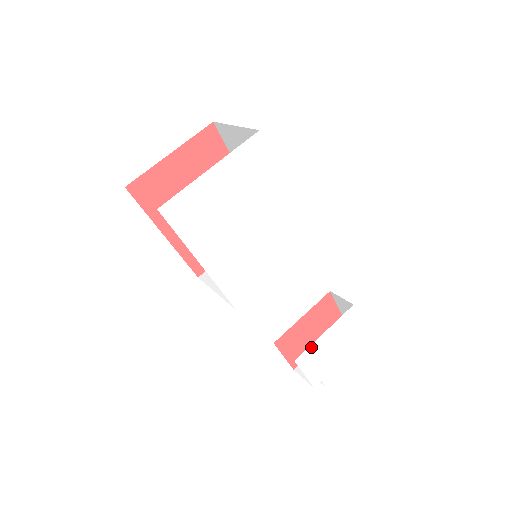
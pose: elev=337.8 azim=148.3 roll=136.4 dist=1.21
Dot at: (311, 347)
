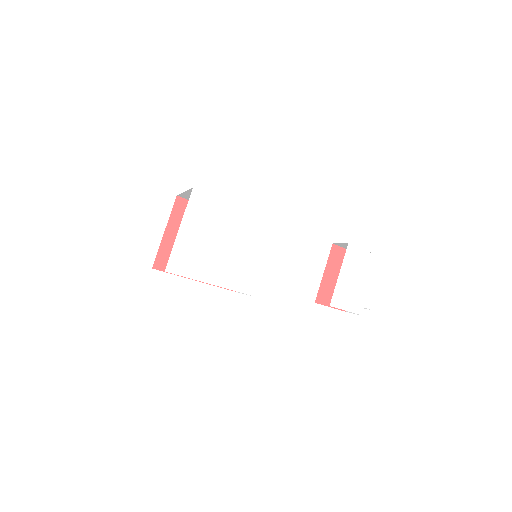
Dot at: (336, 290)
